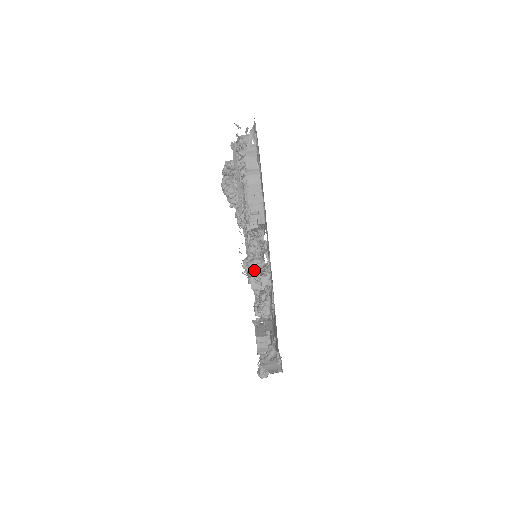
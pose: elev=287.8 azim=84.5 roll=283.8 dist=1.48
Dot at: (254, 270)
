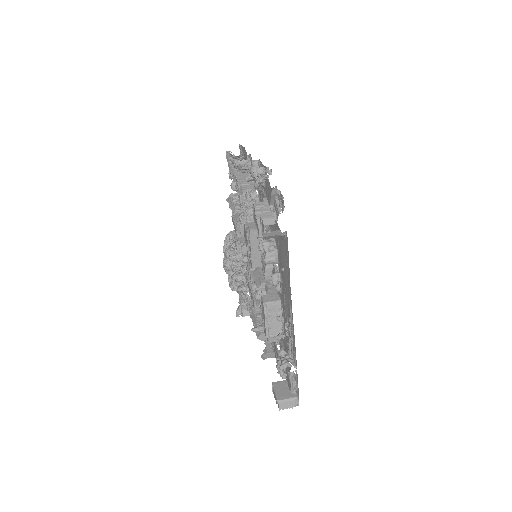
Dot at: (250, 214)
